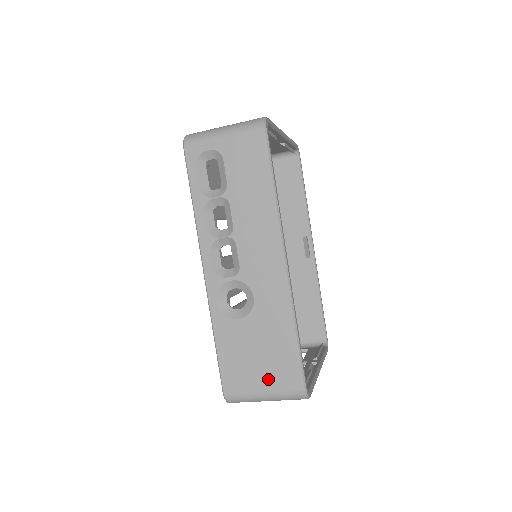
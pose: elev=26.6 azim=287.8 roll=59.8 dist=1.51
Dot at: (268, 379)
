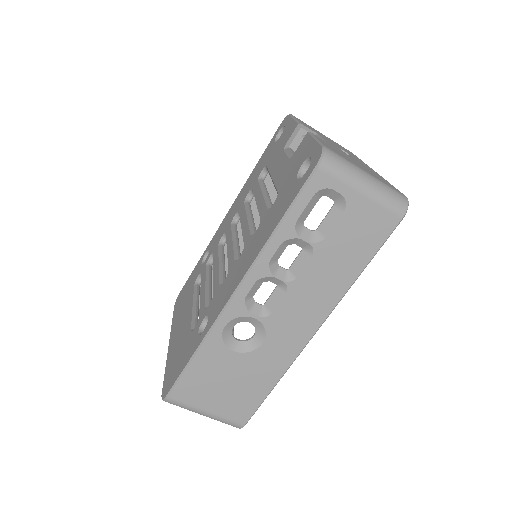
Dot at: (220, 406)
